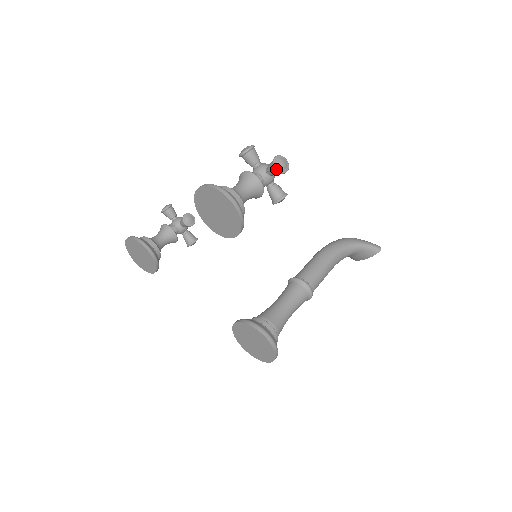
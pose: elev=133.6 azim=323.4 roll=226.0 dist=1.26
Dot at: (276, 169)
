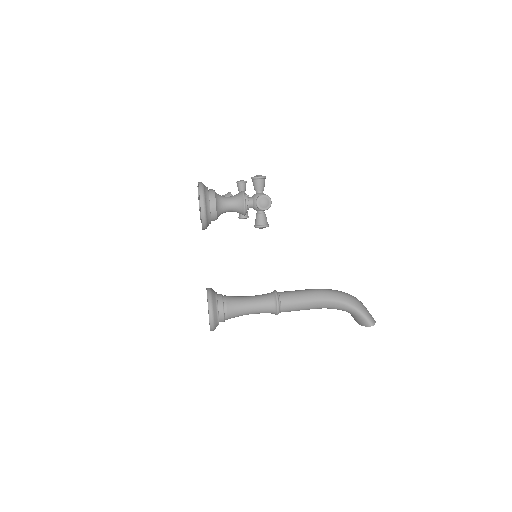
Dot at: (256, 203)
